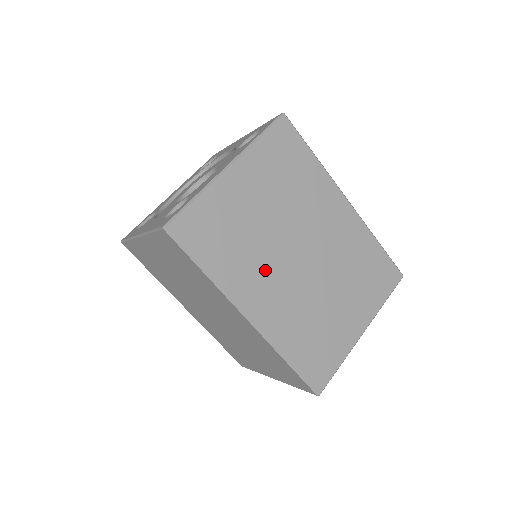
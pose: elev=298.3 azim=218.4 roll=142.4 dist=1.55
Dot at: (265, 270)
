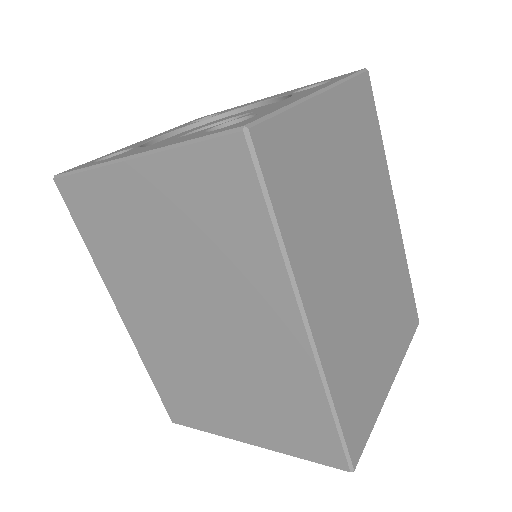
Dot at: (332, 260)
